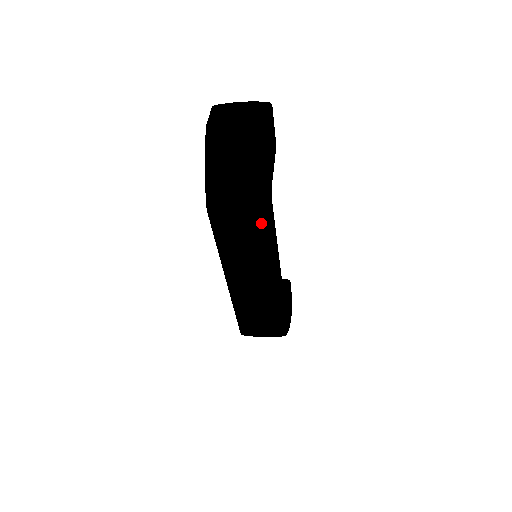
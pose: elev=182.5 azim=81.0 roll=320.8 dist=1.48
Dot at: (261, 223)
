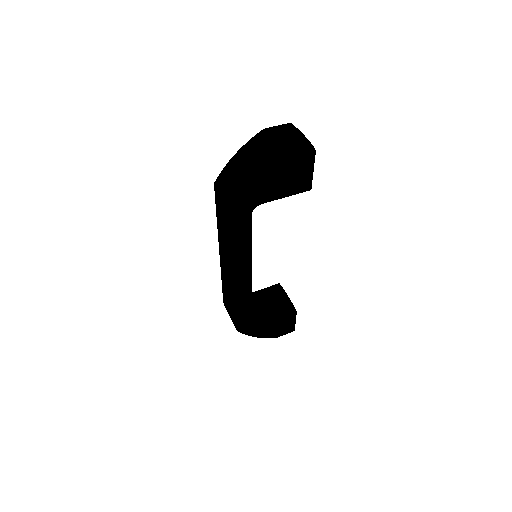
Dot at: (230, 220)
